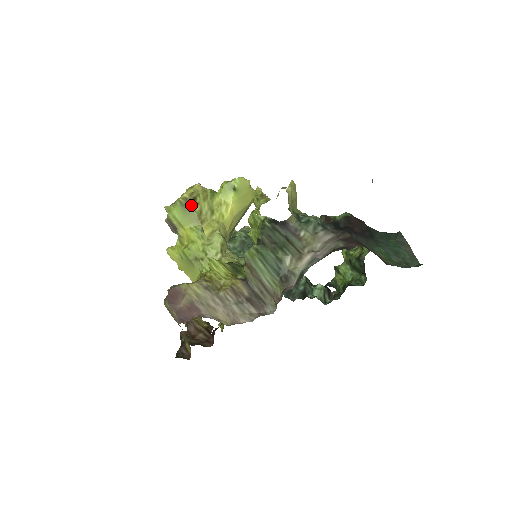
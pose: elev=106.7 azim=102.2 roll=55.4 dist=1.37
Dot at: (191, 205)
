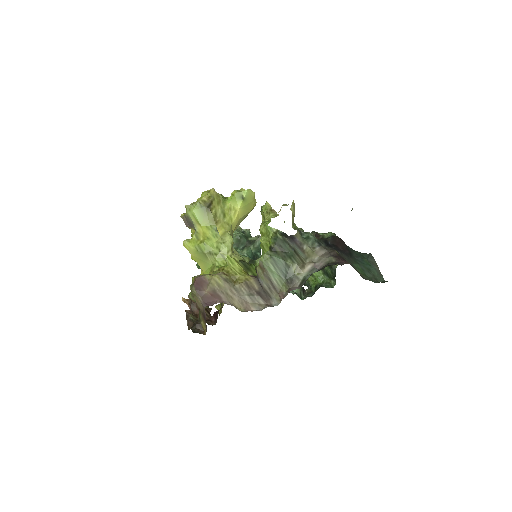
Dot at: (209, 207)
